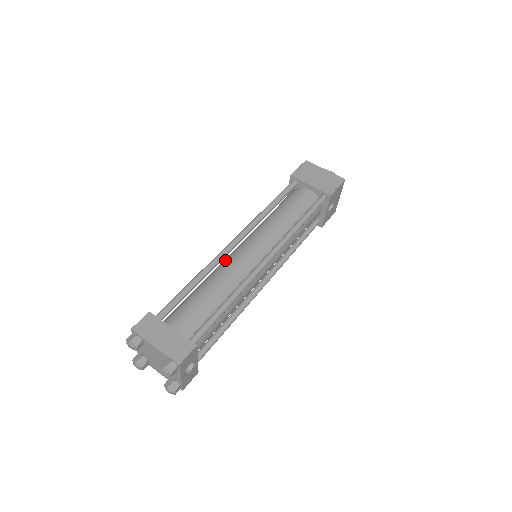
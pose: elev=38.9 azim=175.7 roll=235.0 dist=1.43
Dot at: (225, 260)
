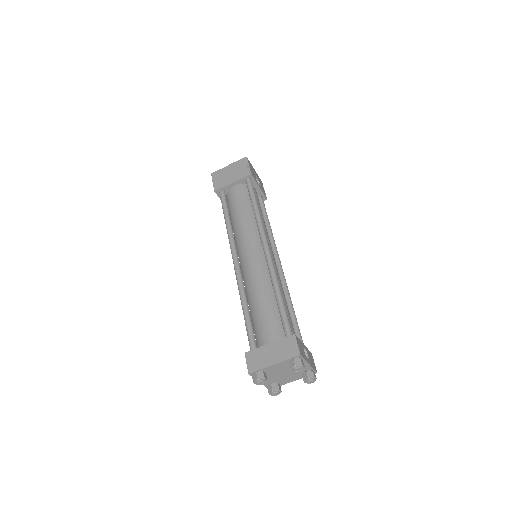
Dot at: (244, 278)
